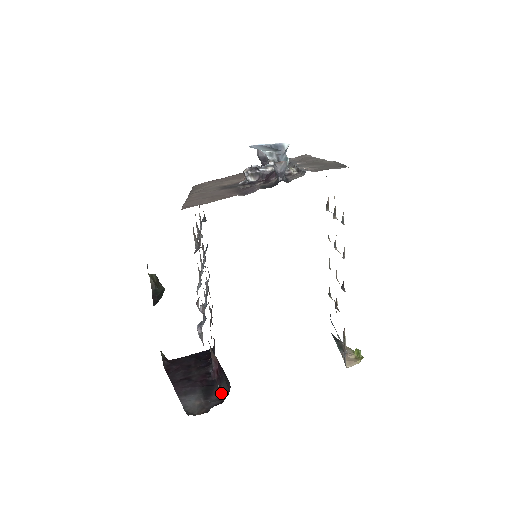
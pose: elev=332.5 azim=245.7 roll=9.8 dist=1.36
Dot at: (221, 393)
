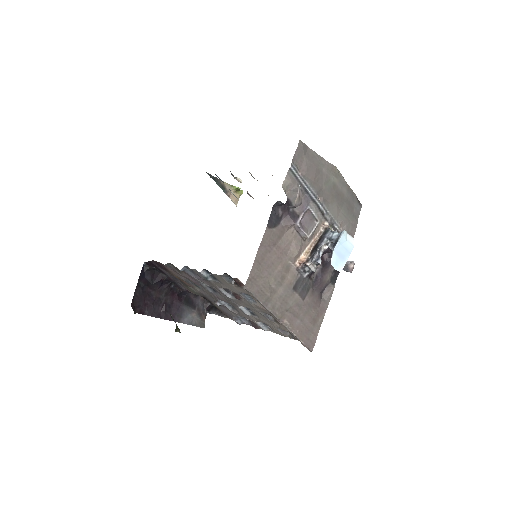
Dot at: (198, 296)
